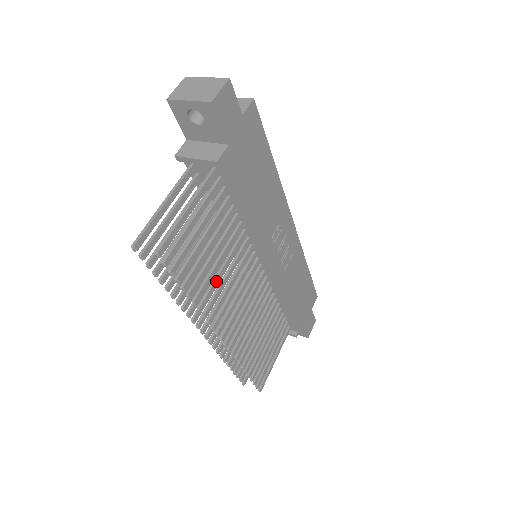
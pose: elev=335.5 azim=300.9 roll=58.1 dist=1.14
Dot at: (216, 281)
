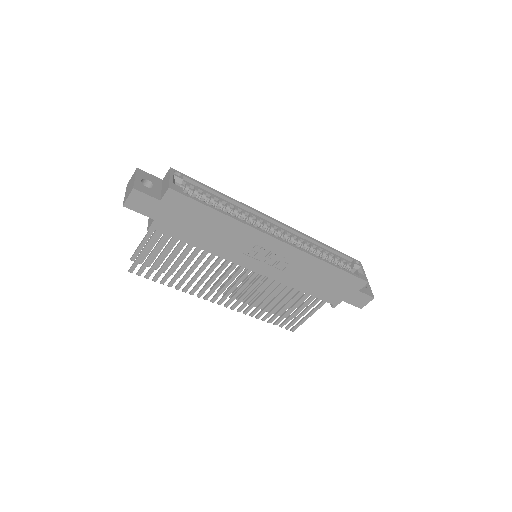
Dot at: (193, 278)
